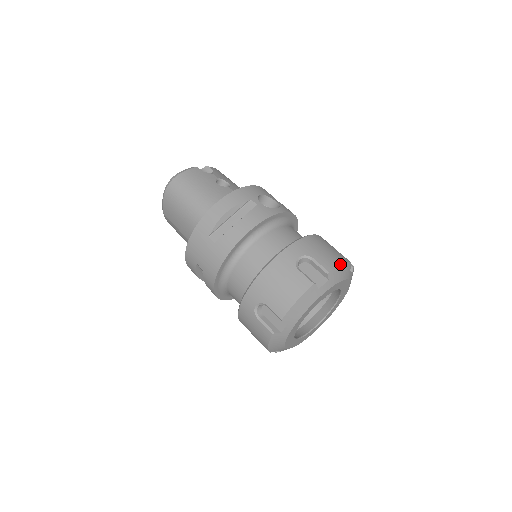
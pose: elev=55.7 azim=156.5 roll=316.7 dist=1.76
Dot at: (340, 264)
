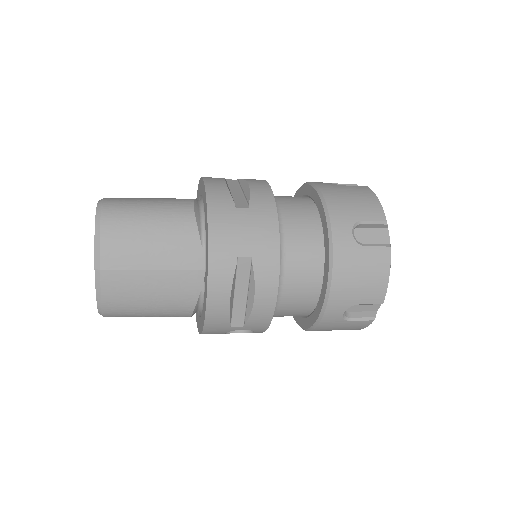
Dot at: occluded
